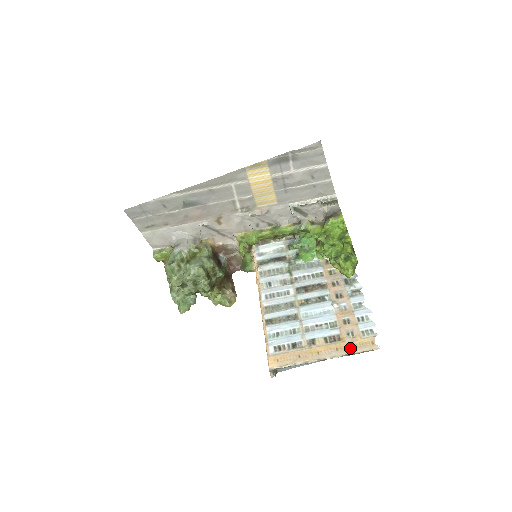
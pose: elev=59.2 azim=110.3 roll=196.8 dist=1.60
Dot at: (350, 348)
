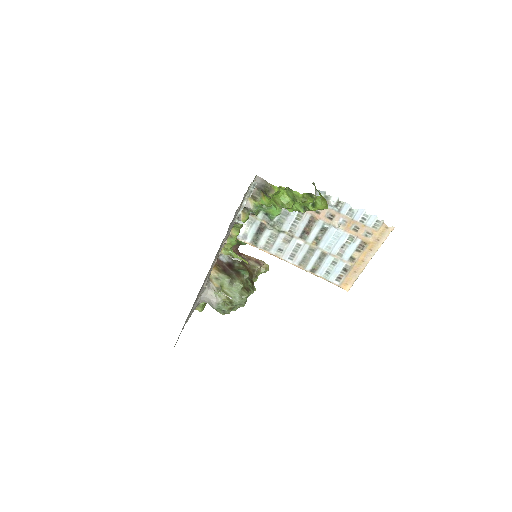
Dot at: (377, 243)
